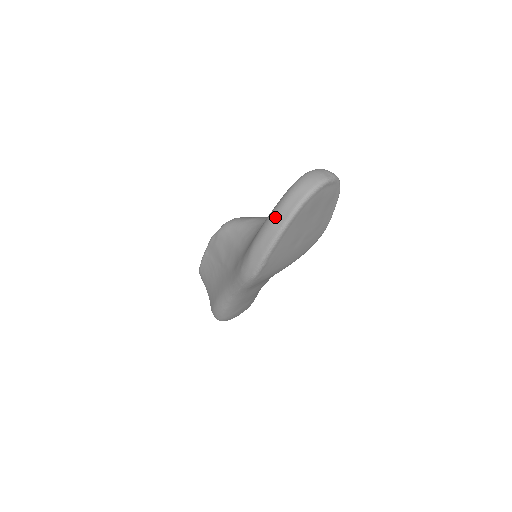
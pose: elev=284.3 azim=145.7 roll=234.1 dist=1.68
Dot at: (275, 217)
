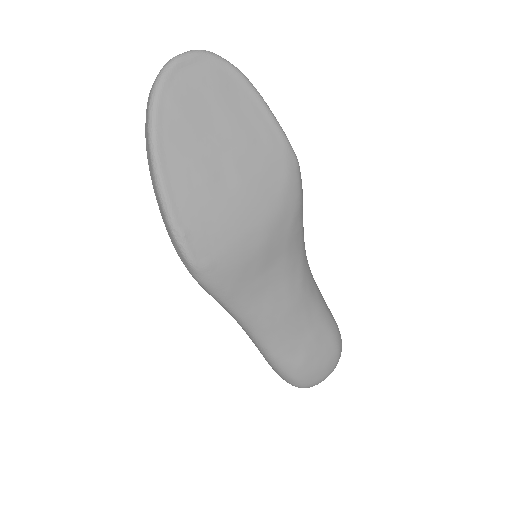
Dot at: (147, 158)
